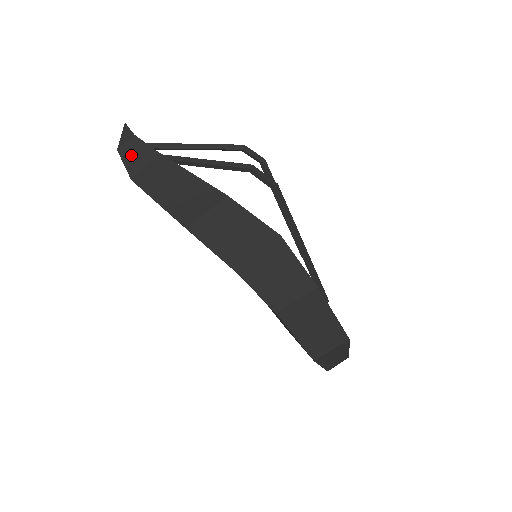
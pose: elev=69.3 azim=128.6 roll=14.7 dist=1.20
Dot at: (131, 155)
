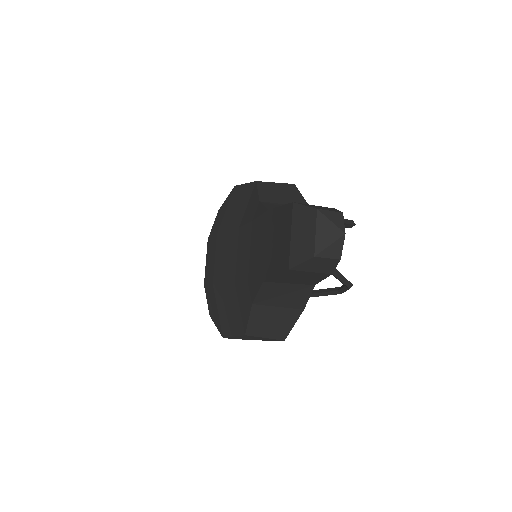
Dot at: (316, 263)
